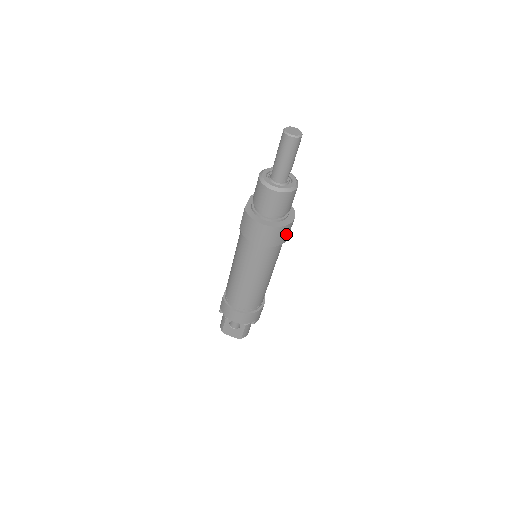
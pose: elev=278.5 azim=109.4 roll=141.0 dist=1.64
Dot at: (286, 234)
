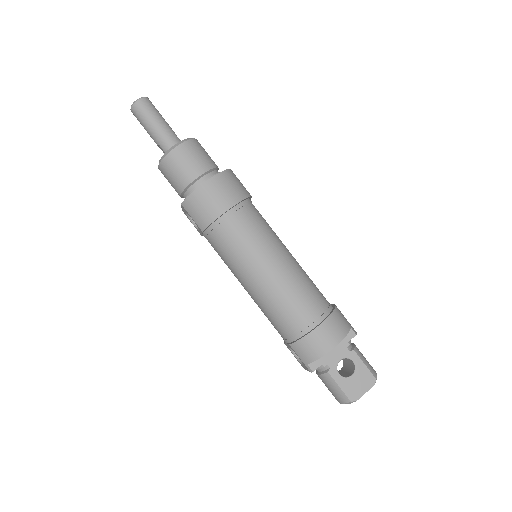
Dot at: (241, 184)
